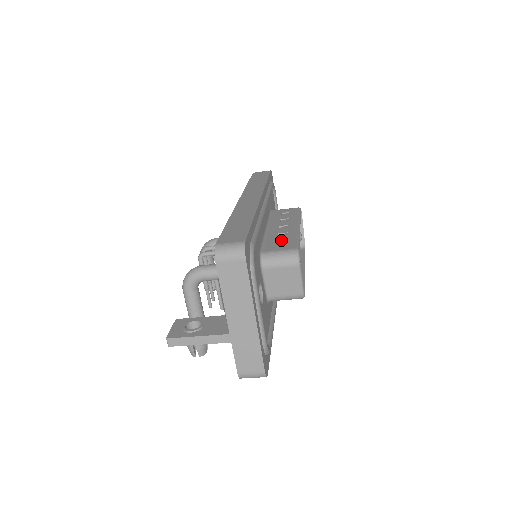
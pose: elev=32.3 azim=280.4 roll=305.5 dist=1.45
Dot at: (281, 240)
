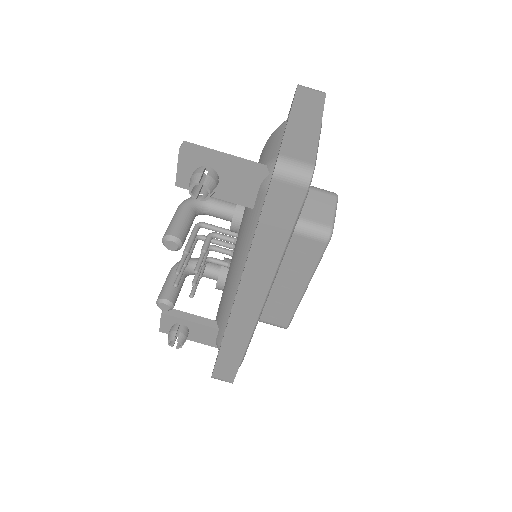
Dot at: occluded
